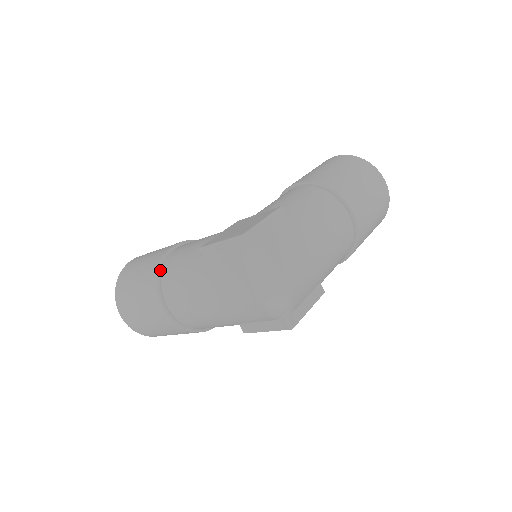
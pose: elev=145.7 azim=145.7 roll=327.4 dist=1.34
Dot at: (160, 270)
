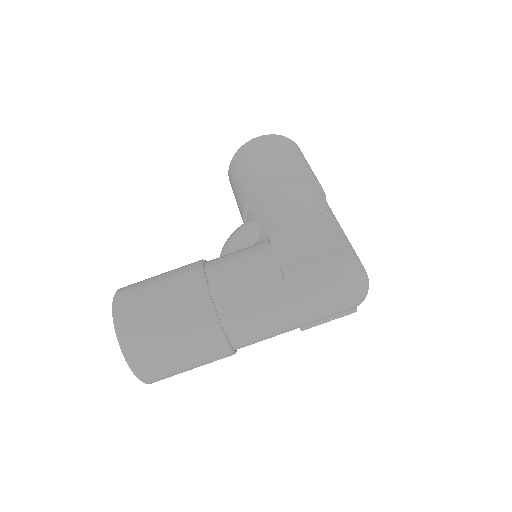
Dot at: (215, 309)
